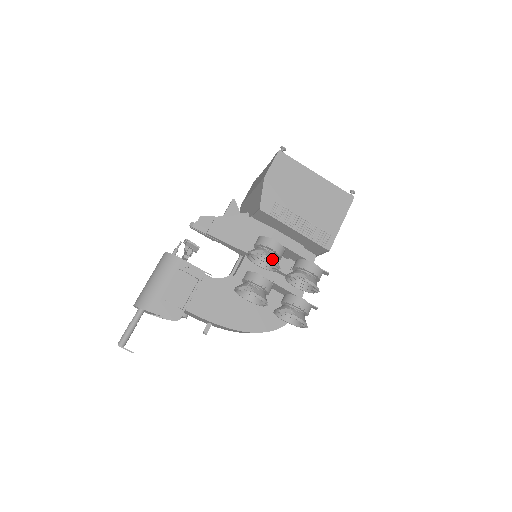
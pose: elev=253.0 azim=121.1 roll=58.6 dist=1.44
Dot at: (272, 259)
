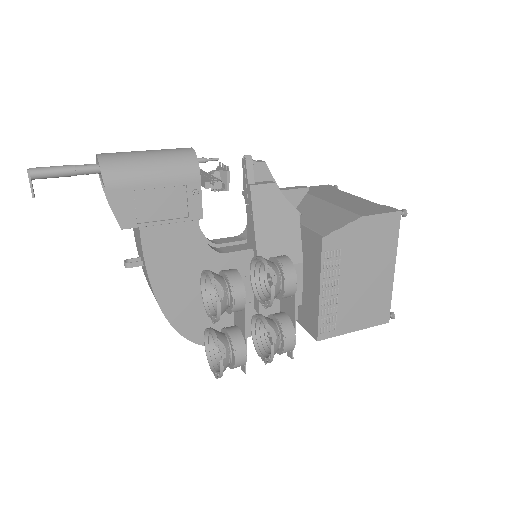
Dot at: (274, 296)
